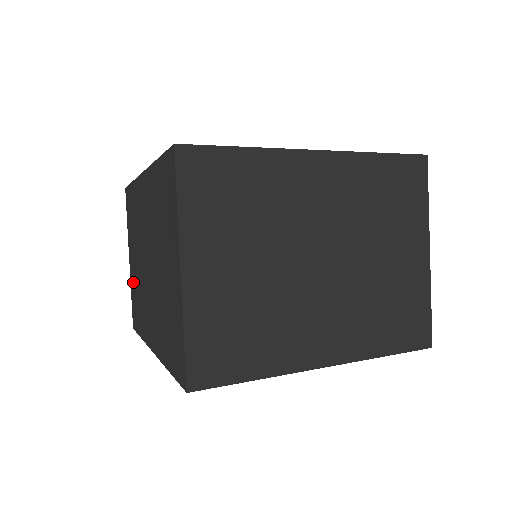
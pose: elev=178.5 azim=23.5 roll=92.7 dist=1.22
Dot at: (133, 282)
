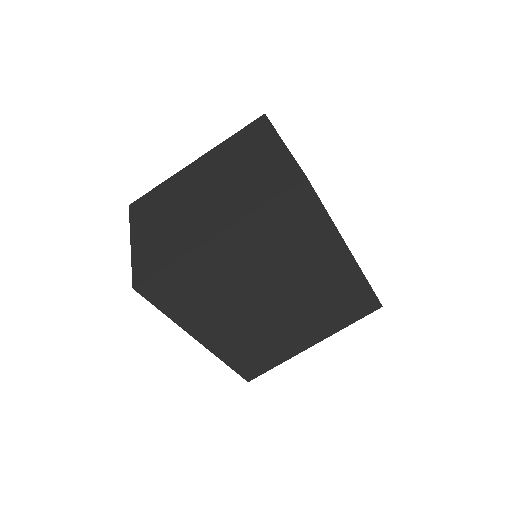
Dot at: occluded
